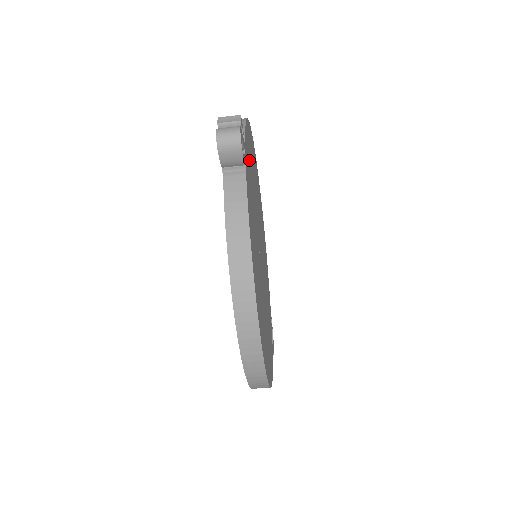
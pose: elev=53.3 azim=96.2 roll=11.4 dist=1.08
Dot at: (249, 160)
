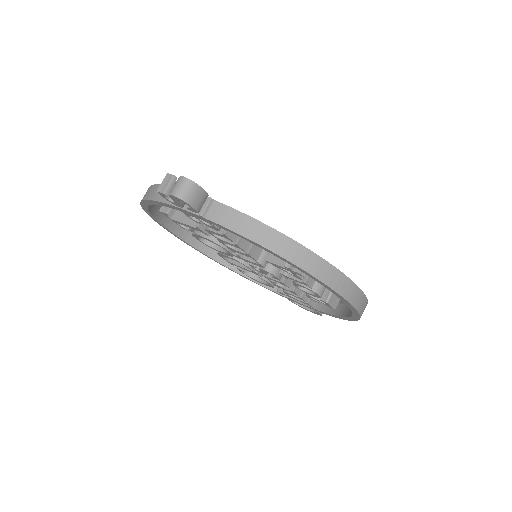
Dot at: occluded
